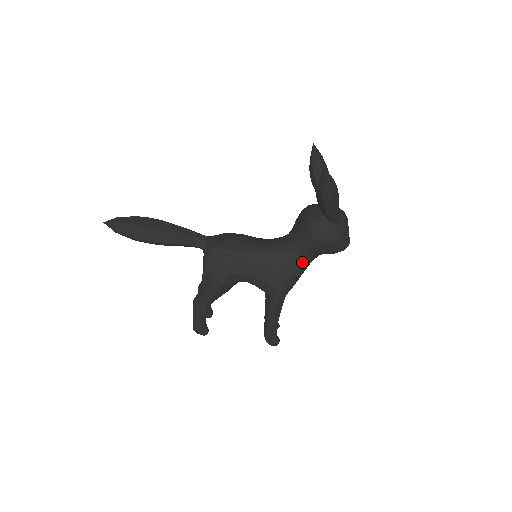
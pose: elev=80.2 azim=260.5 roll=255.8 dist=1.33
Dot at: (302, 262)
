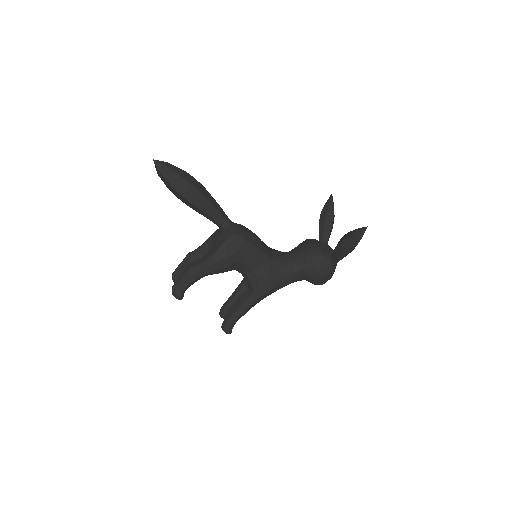
Dot at: (292, 279)
